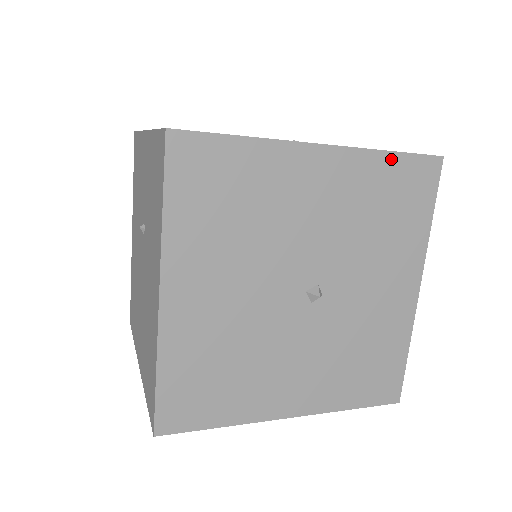
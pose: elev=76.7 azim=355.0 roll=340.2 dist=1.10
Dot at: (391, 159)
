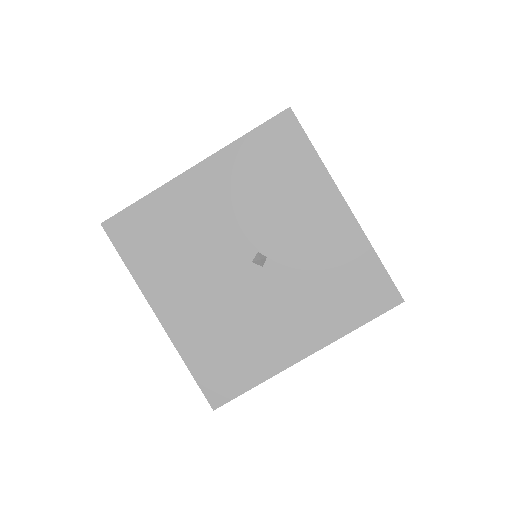
Dot at: (249, 139)
